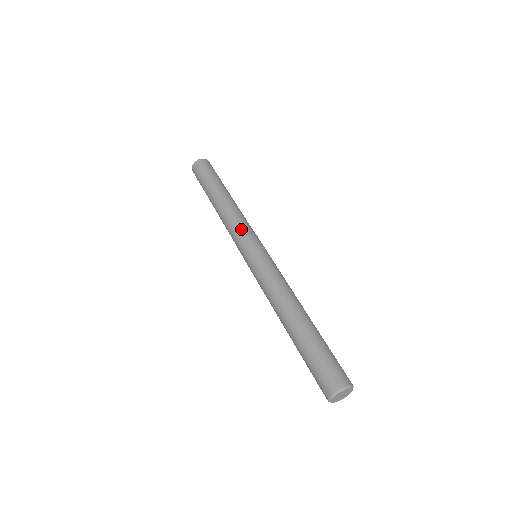
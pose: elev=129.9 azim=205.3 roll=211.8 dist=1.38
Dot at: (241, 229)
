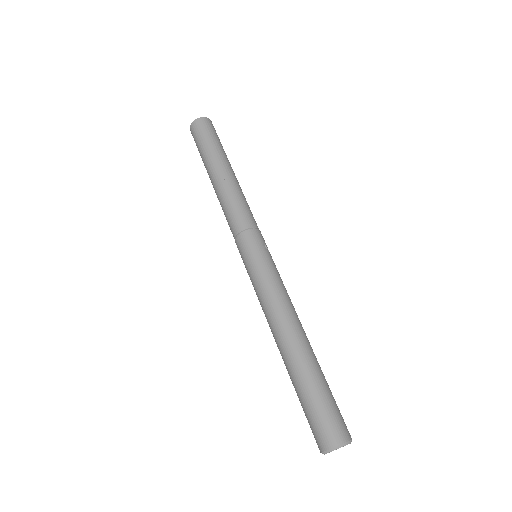
Dot at: (245, 220)
